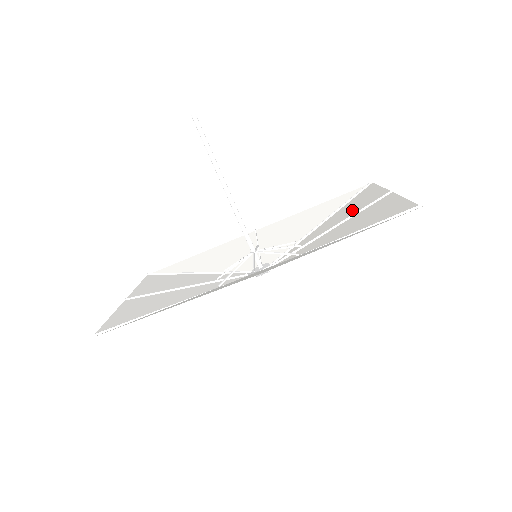
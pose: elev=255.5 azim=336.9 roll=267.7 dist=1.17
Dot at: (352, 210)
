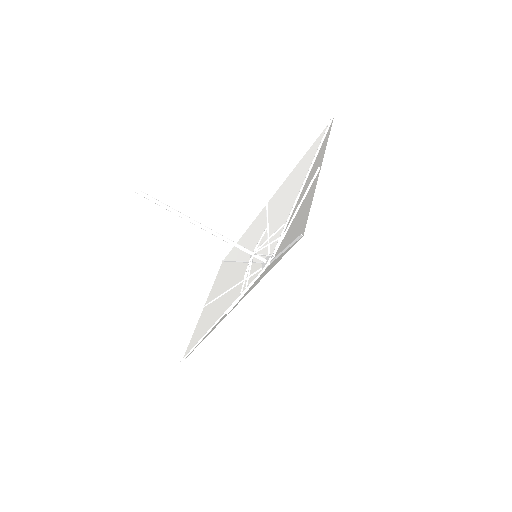
Dot at: (308, 183)
